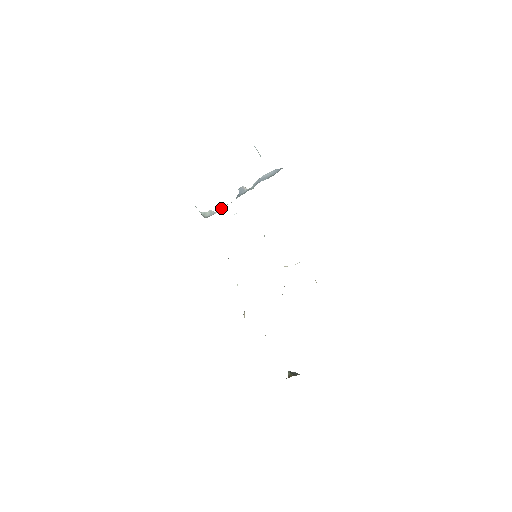
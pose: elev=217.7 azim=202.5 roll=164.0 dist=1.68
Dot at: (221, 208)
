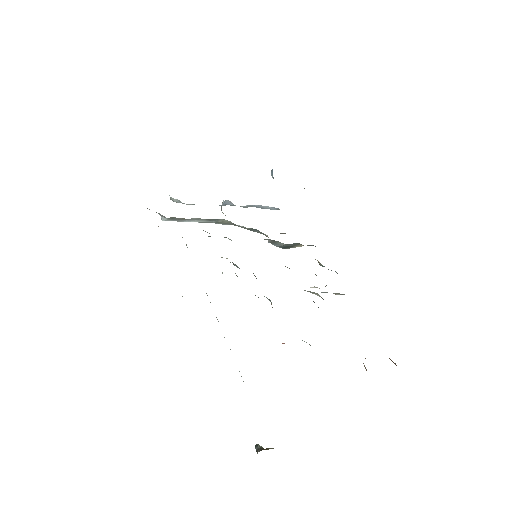
Dot at: occluded
